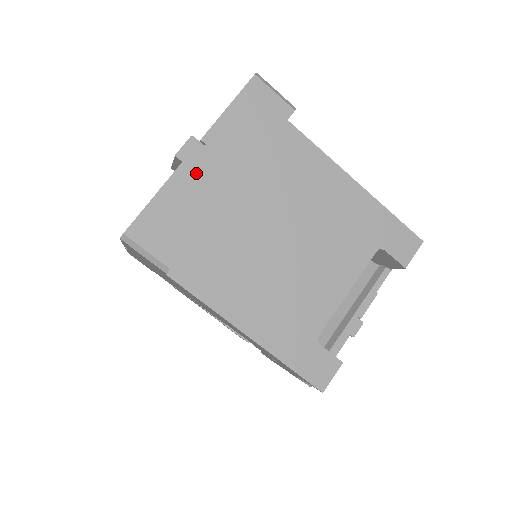
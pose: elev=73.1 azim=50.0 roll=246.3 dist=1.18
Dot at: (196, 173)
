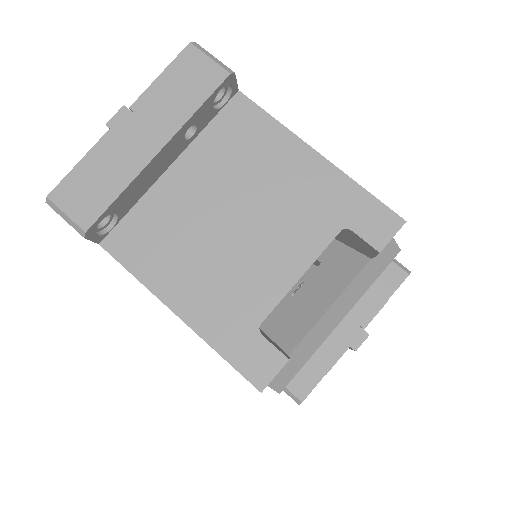
Dot at: (121, 139)
